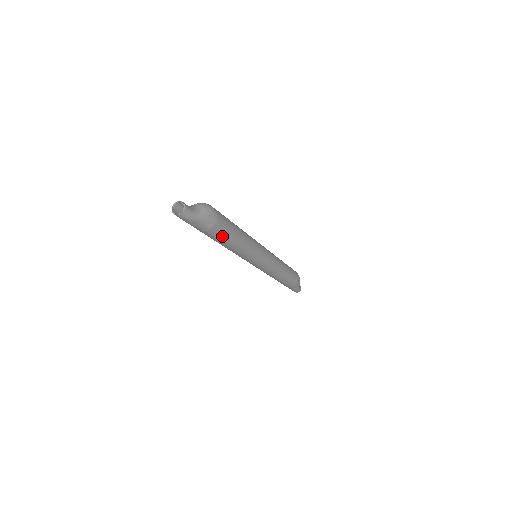
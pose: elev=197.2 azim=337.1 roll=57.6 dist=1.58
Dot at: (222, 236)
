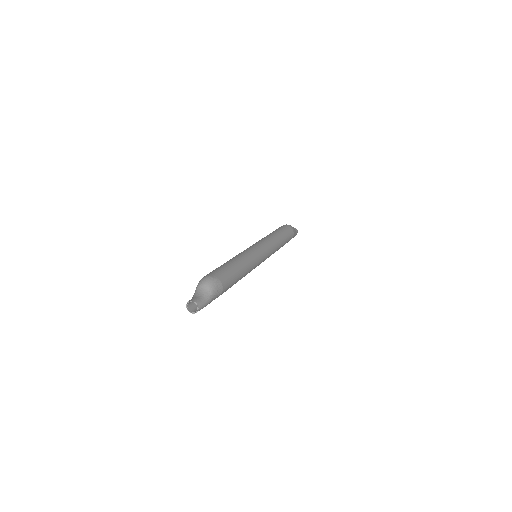
Dot at: (231, 285)
